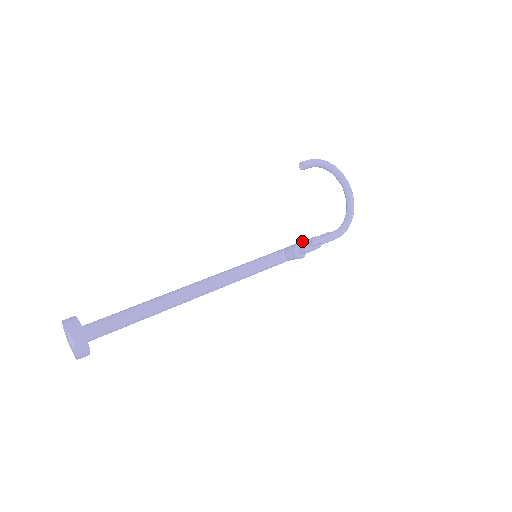
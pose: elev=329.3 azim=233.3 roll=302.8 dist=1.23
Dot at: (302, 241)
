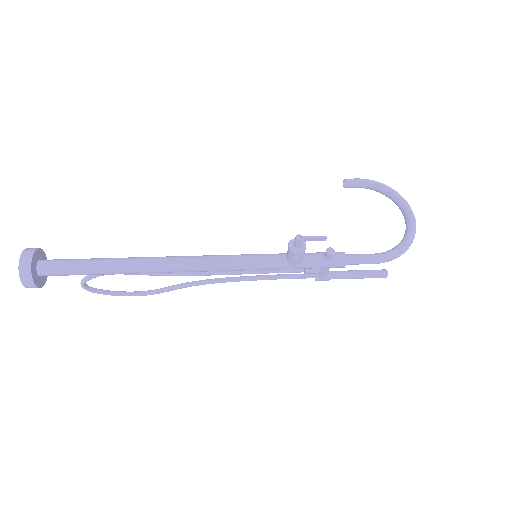
Dot at: (321, 252)
